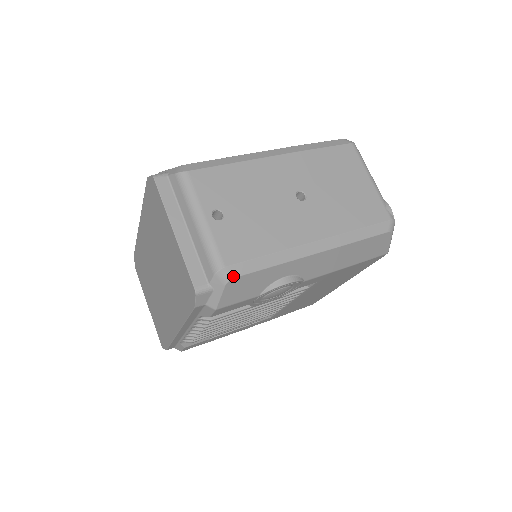
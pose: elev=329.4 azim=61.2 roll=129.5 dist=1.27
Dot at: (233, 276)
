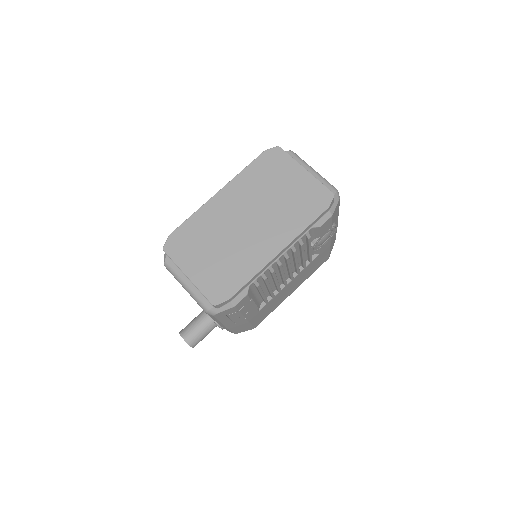
Dot at: occluded
